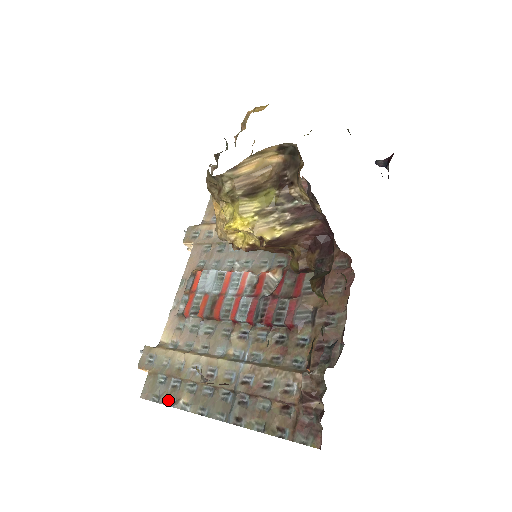
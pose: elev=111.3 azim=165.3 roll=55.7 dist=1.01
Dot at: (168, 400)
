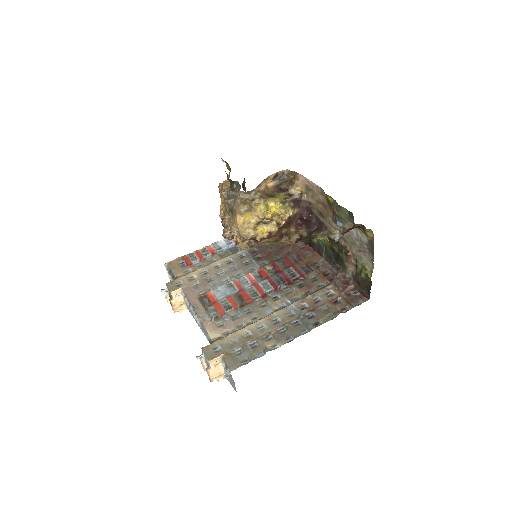
Dot at: (257, 355)
